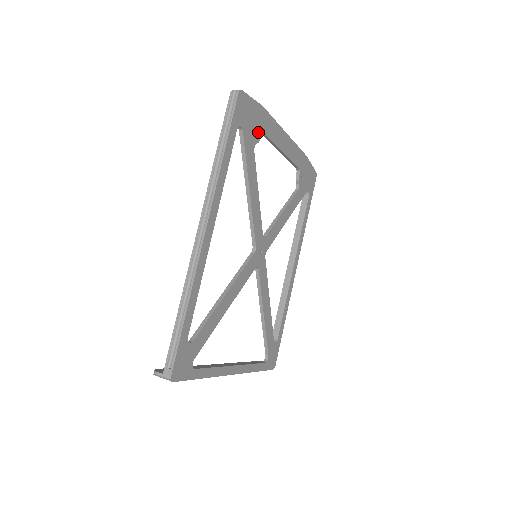
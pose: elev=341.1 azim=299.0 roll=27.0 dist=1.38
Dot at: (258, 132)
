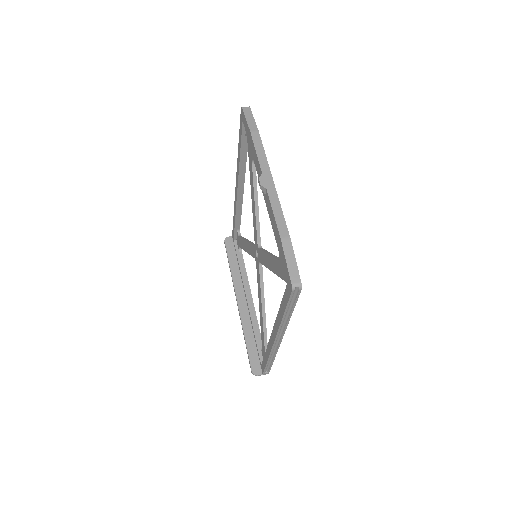
Dot at: occluded
